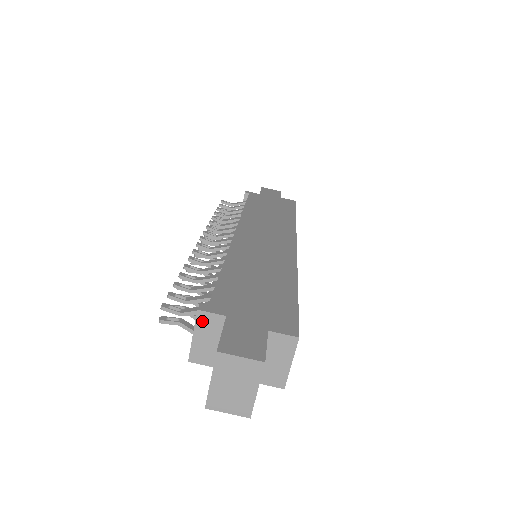
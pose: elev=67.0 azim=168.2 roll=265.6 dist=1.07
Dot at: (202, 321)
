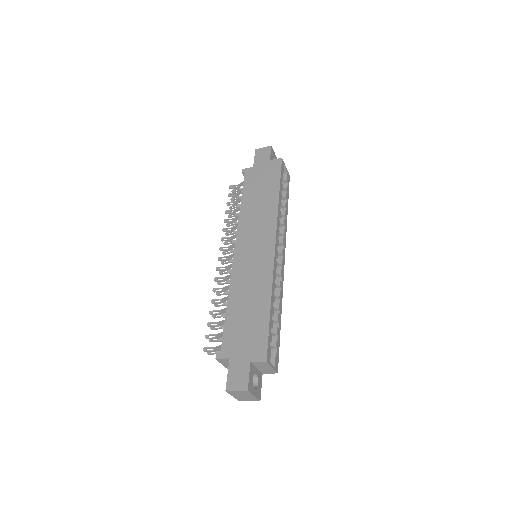
Dot at: (221, 361)
